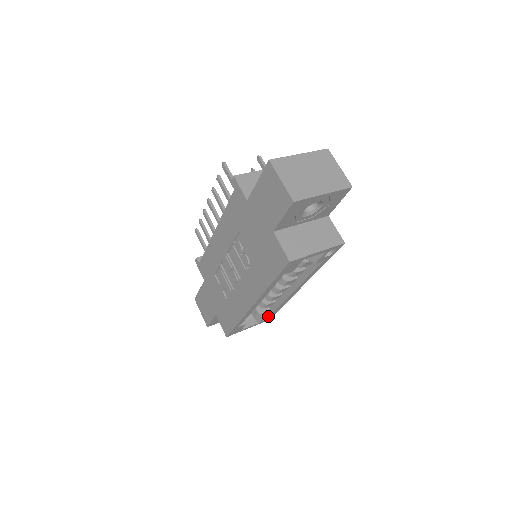
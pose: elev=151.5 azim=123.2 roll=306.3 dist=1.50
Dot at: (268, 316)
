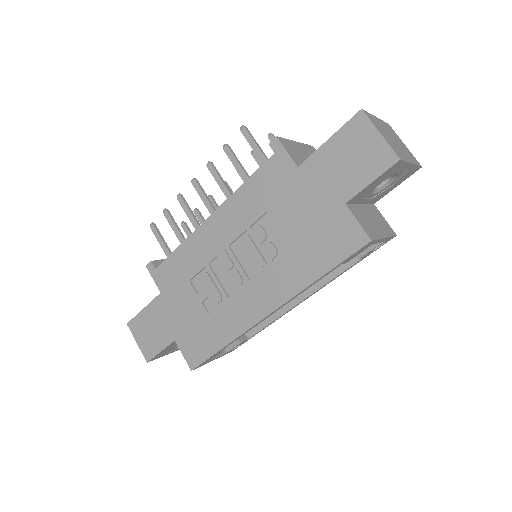
Dot at: (241, 343)
